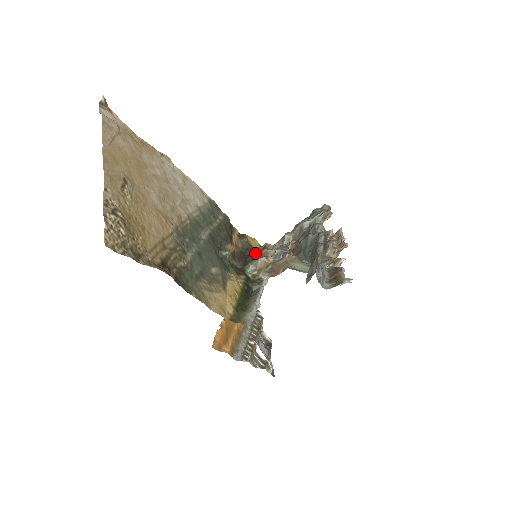
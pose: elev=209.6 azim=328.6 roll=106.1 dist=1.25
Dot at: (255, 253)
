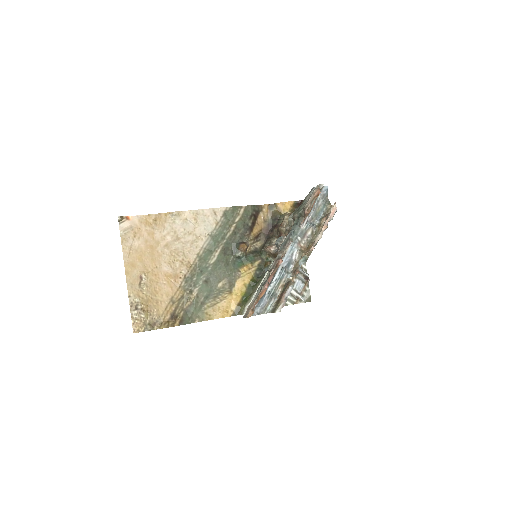
Dot at: (278, 226)
